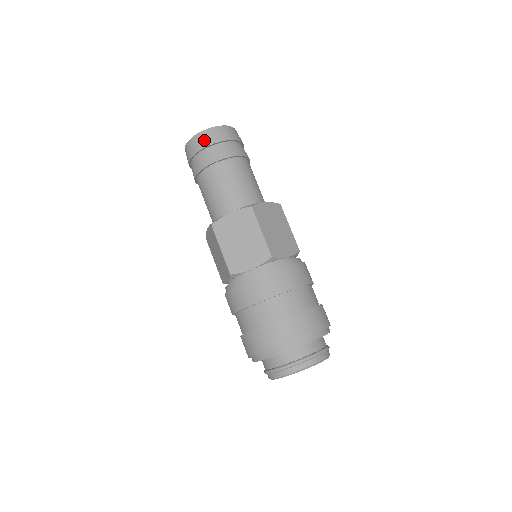
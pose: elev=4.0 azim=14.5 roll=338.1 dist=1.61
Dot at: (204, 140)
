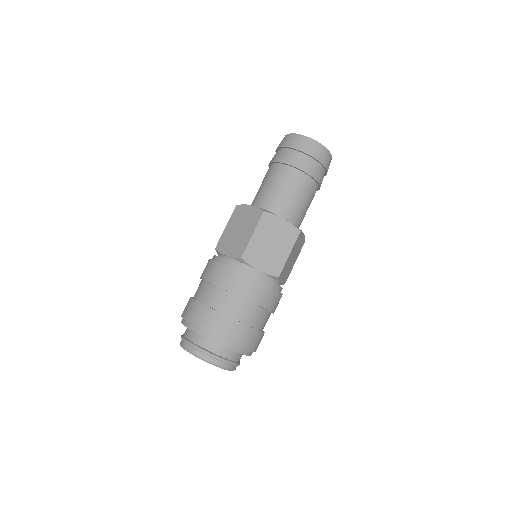
Dot at: (289, 141)
